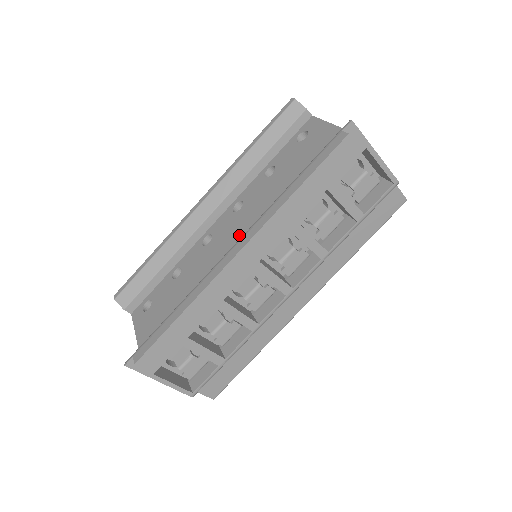
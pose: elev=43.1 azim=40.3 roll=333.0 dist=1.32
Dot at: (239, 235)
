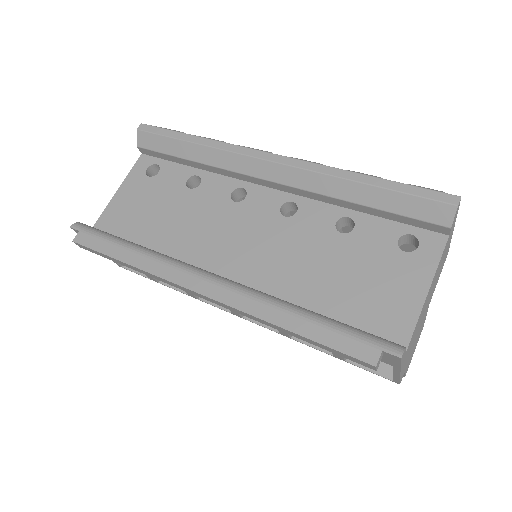
Dot at: (247, 246)
